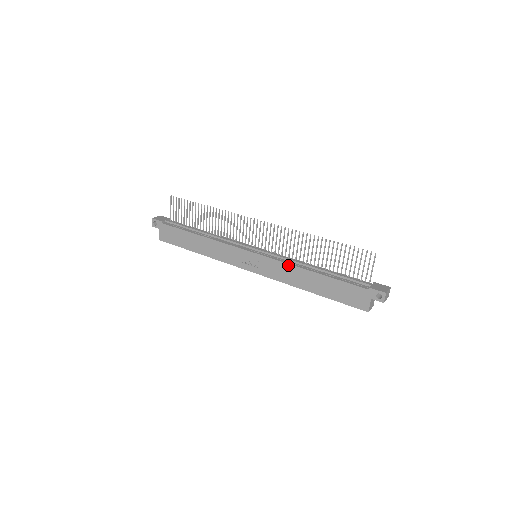
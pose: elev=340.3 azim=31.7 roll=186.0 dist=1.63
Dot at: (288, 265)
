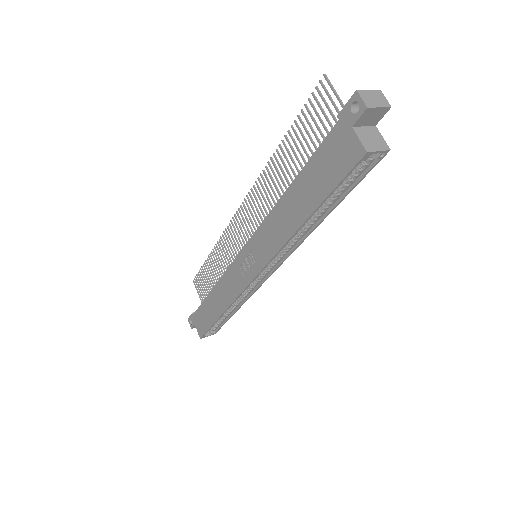
Dot at: (267, 218)
